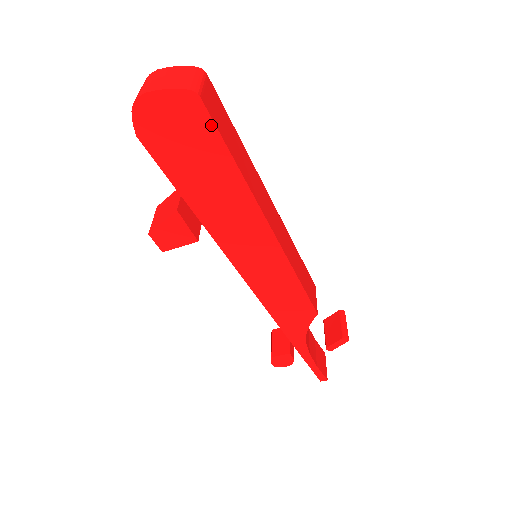
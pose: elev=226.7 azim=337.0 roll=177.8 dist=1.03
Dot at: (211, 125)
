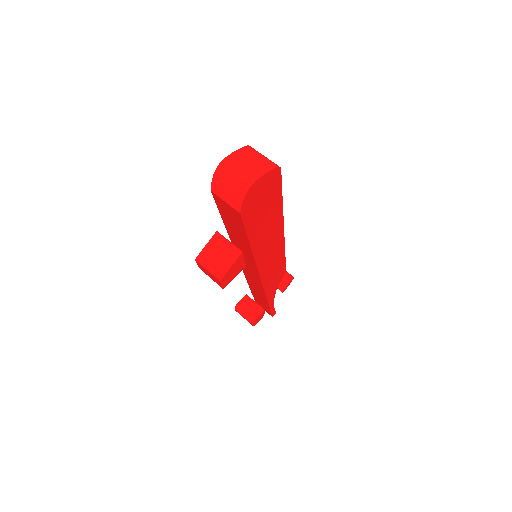
Dot at: (280, 183)
